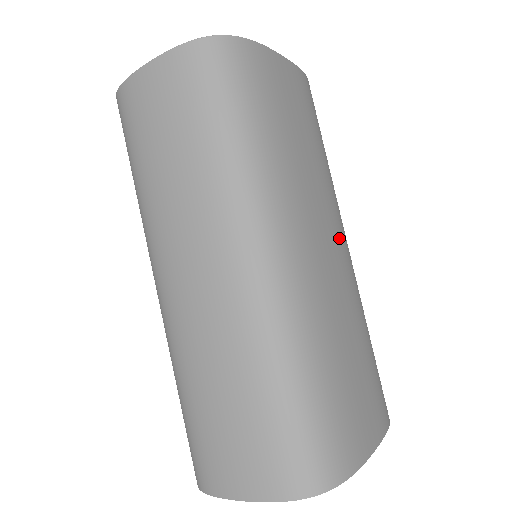
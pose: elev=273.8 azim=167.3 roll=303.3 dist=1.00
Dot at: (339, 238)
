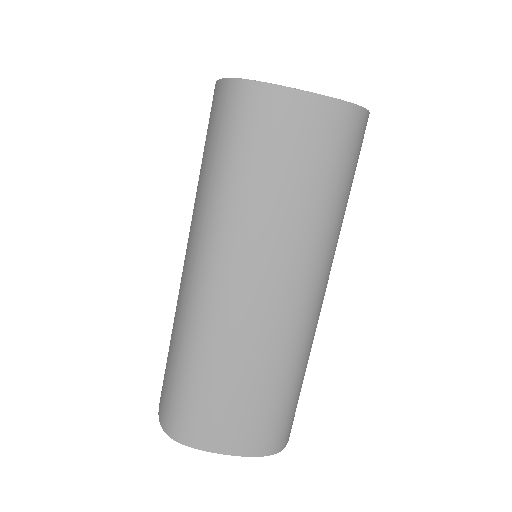
Dot at: occluded
